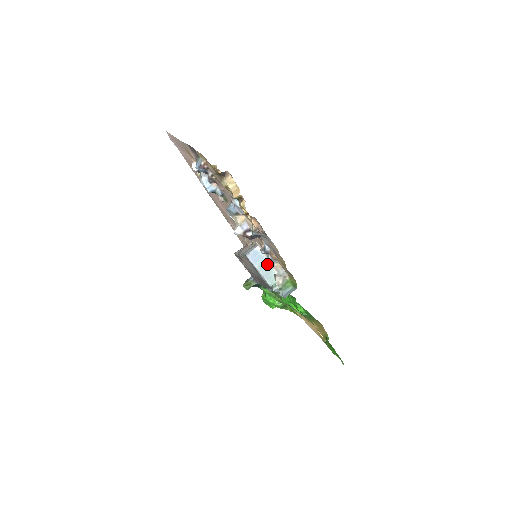
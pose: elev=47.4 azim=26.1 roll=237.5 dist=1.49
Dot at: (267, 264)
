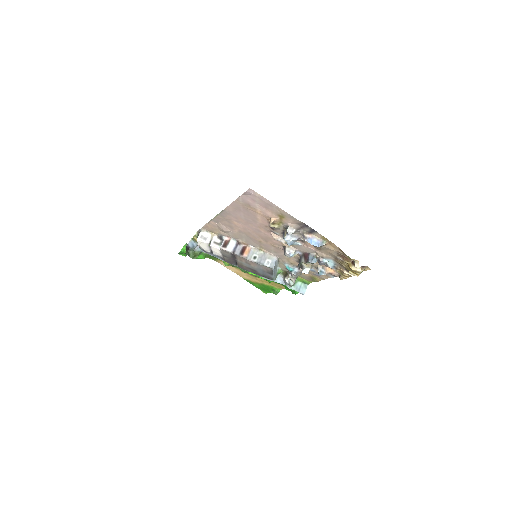
Dot at: (276, 266)
